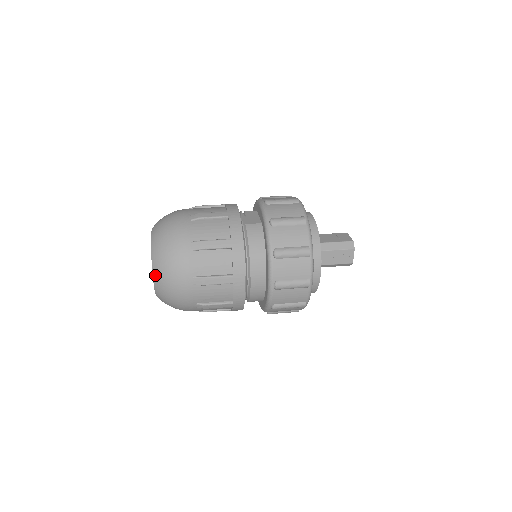
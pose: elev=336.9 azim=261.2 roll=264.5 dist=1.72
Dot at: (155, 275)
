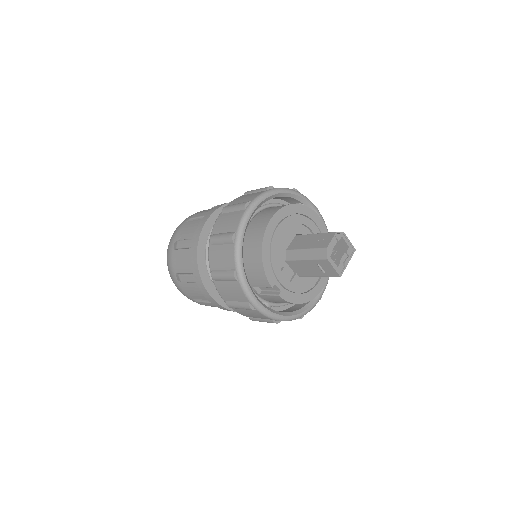
Dot at: occluded
